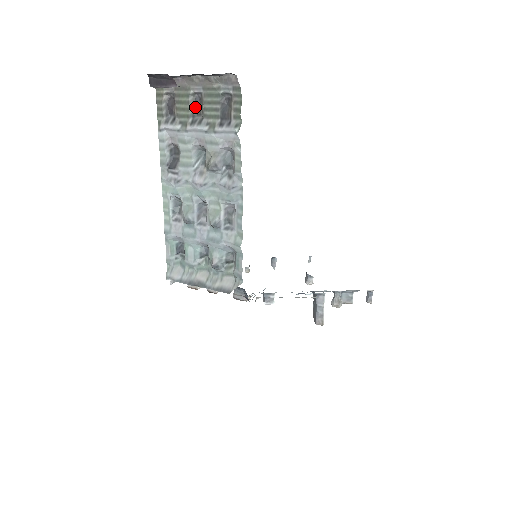
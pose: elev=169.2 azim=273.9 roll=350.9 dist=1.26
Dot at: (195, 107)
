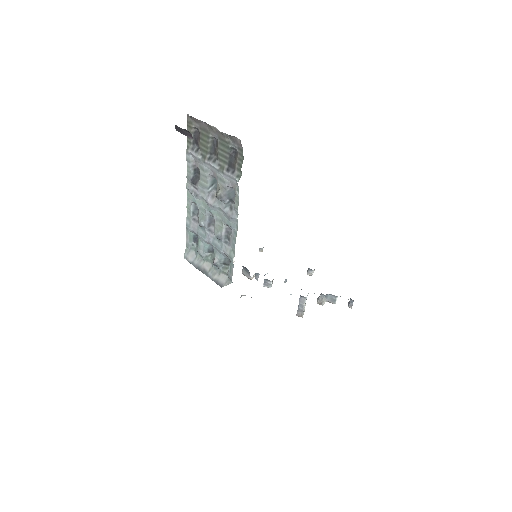
Dot at: (213, 147)
